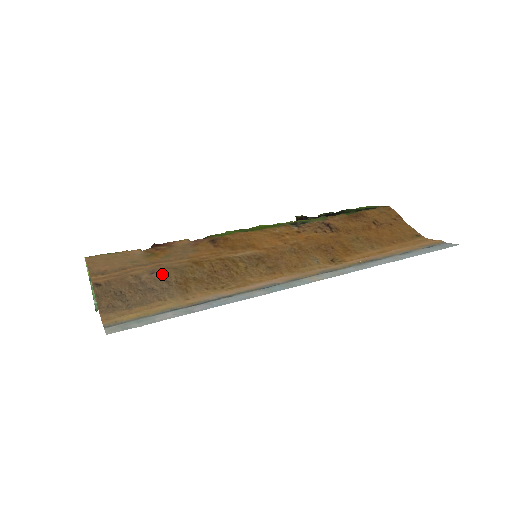
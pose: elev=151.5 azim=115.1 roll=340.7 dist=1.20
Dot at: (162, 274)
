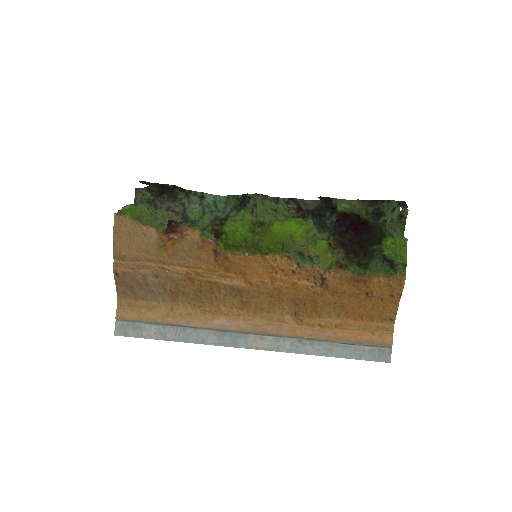
Dot at: (162, 282)
